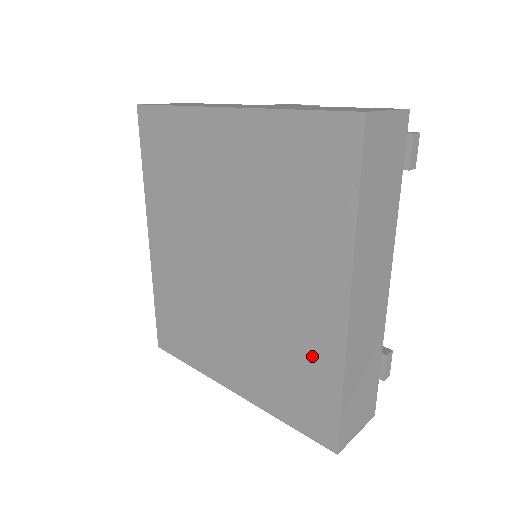
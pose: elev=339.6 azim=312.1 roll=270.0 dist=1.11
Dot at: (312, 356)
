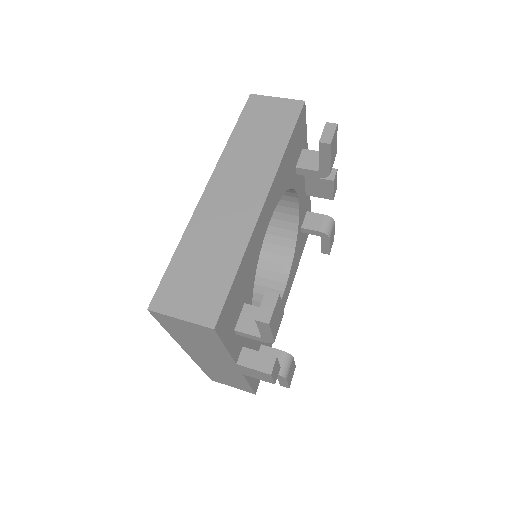
Dot at: occluded
